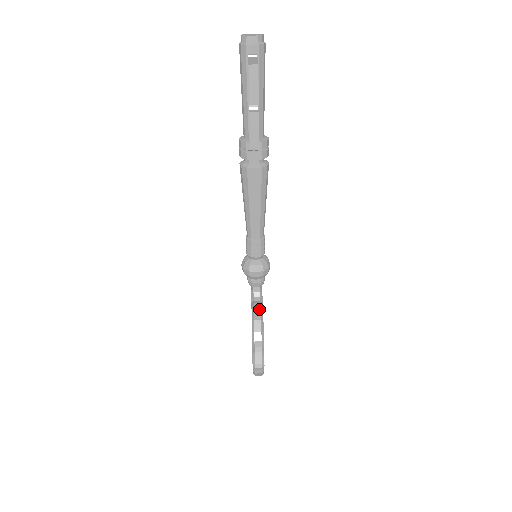
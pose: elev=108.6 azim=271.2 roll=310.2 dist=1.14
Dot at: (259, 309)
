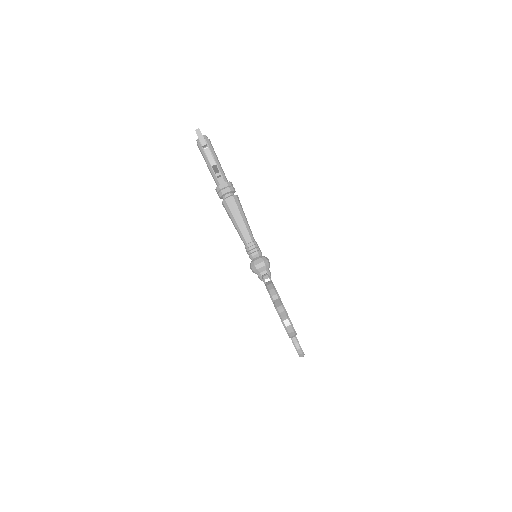
Dot at: (269, 281)
